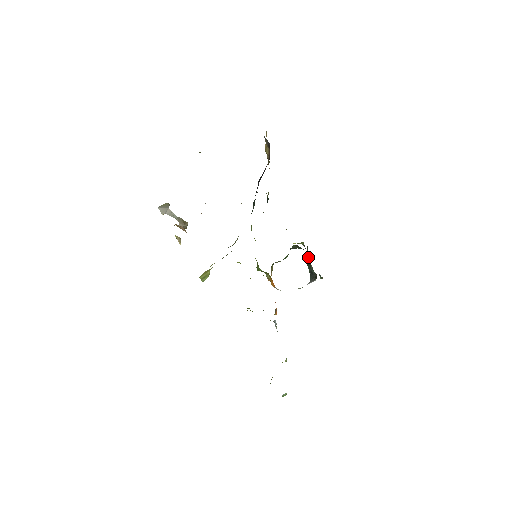
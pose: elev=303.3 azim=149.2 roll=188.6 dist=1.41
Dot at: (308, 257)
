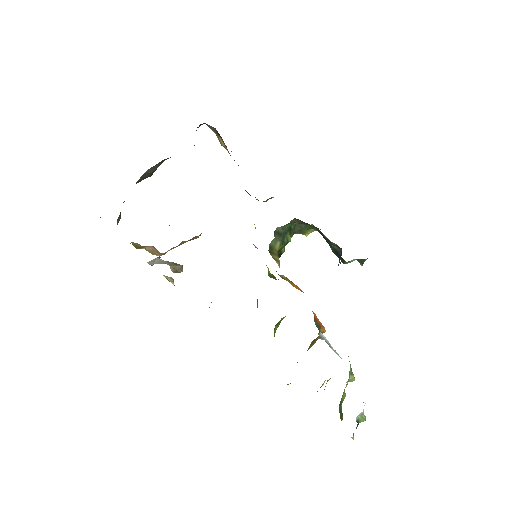
Dot at: (323, 235)
